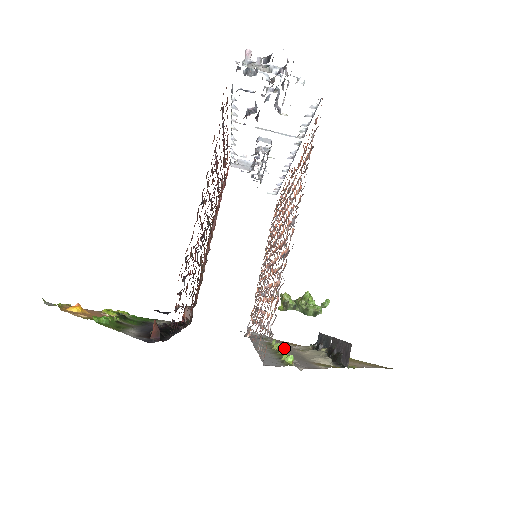
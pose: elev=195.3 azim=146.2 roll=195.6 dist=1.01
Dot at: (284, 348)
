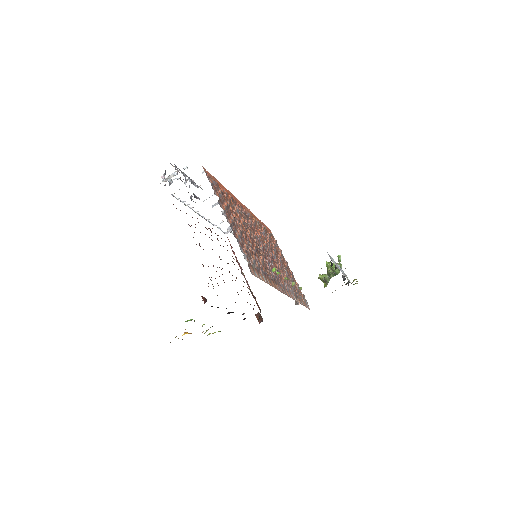
Dot at: occluded
